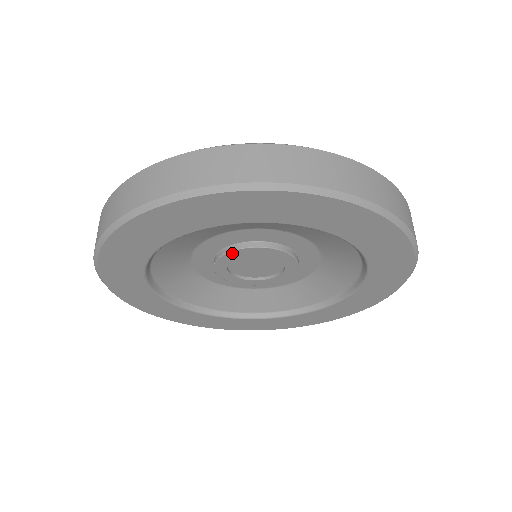
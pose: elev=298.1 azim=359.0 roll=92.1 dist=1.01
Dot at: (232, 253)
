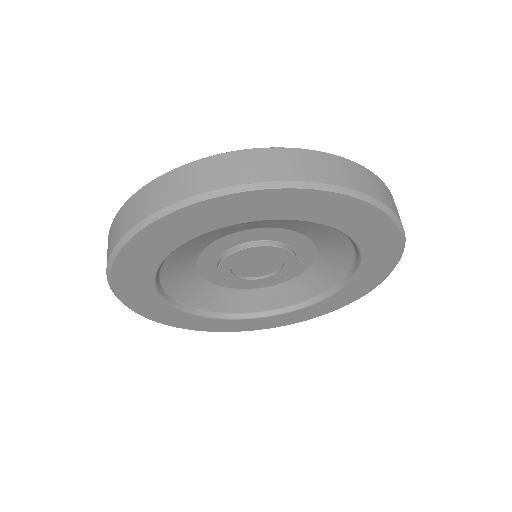
Dot at: (230, 257)
